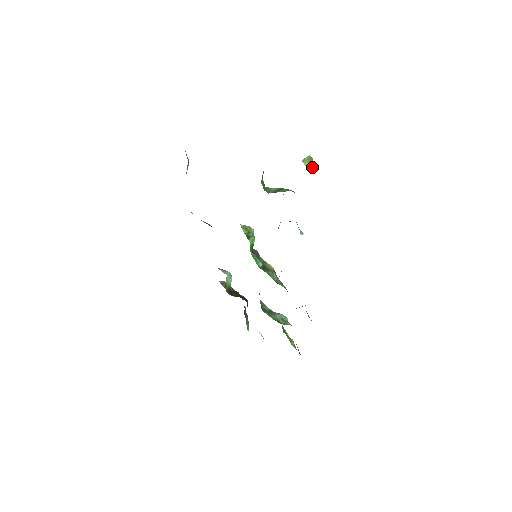
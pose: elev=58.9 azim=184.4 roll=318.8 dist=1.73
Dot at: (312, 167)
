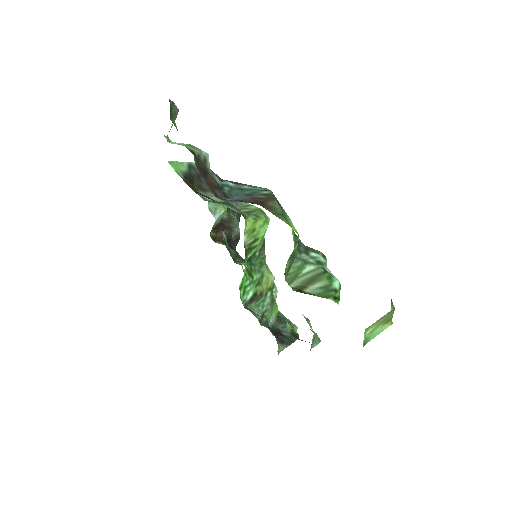
Dot at: (382, 324)
